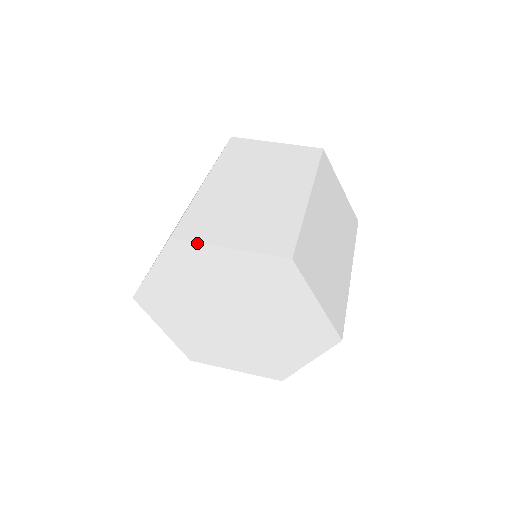
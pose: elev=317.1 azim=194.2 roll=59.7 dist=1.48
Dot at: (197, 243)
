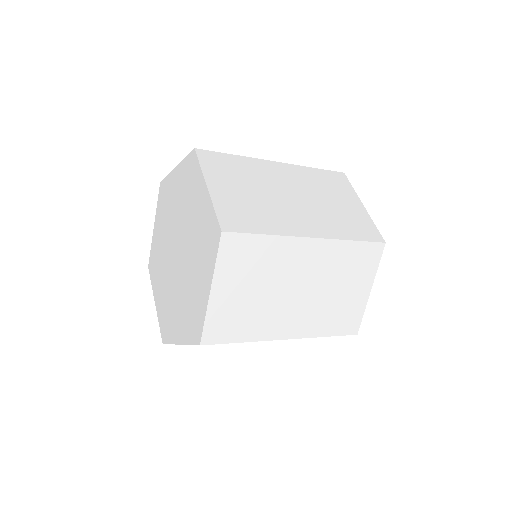
Dot at: (200, 166)
